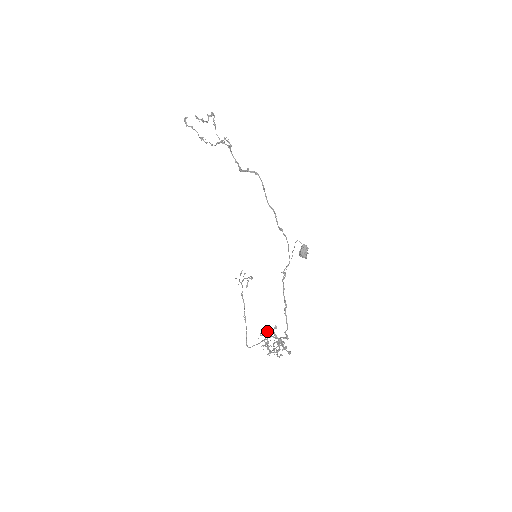
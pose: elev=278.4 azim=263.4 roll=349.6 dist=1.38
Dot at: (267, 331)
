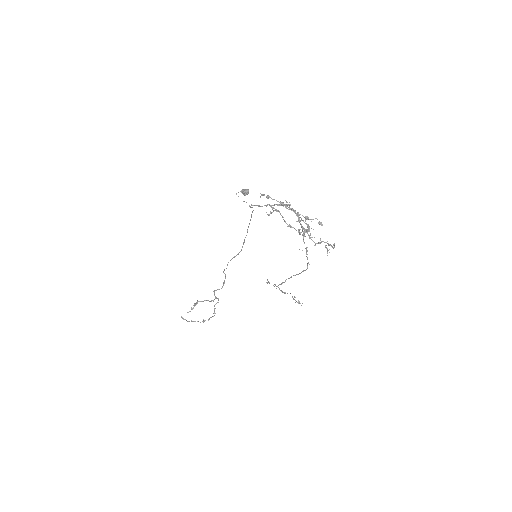
Dot at: occluded
